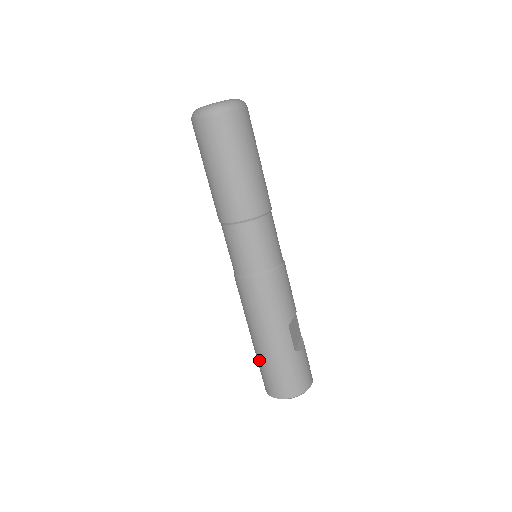
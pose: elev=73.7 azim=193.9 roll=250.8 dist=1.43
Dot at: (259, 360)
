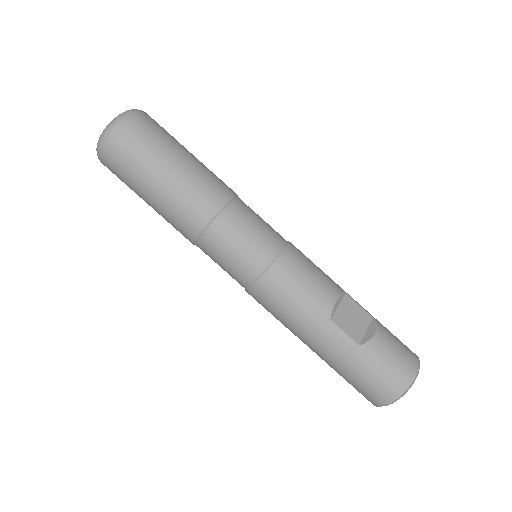
Dot at: occluded
